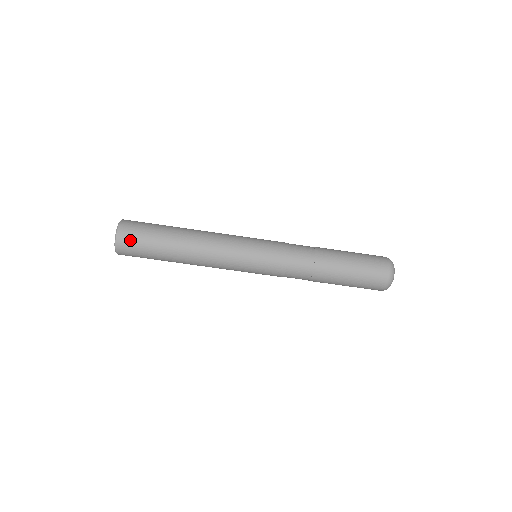
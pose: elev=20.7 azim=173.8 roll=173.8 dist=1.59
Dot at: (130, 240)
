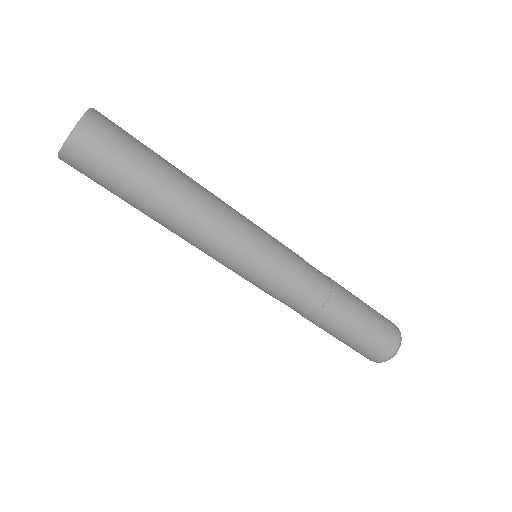
Dot at: (104, 136)
